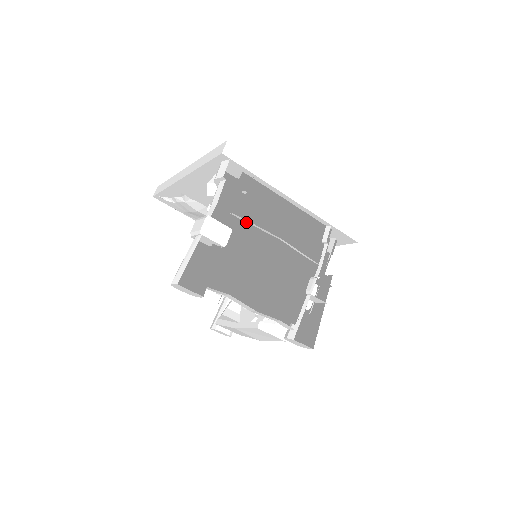
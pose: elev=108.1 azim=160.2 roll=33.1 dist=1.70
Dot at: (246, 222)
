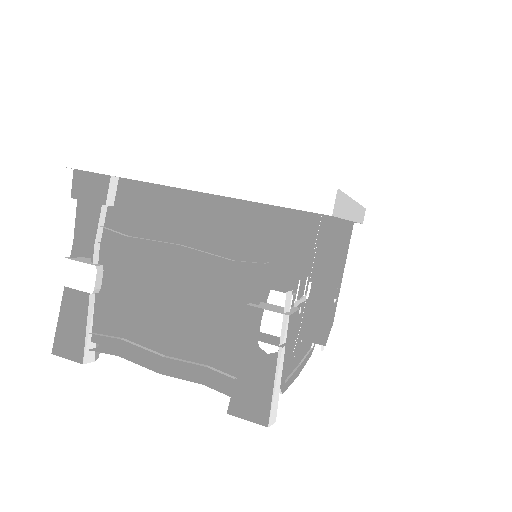
Dot at: (124, 246)
